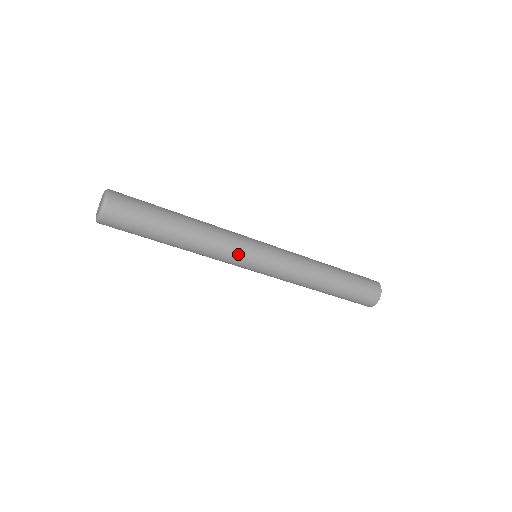
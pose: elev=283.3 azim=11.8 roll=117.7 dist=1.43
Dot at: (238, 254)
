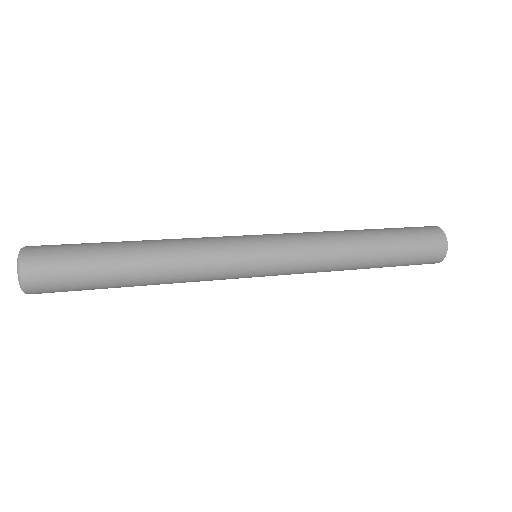
Dot at: (227, 267)
